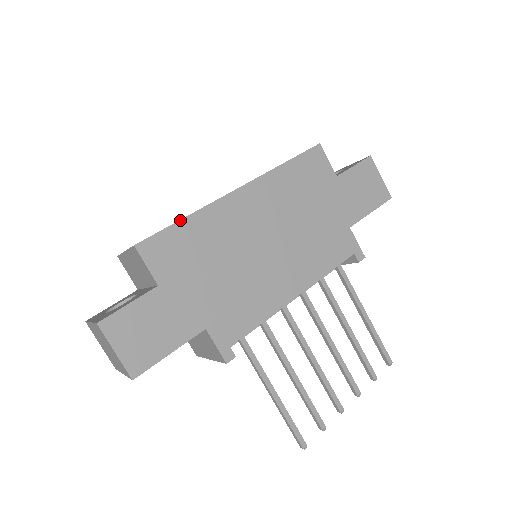
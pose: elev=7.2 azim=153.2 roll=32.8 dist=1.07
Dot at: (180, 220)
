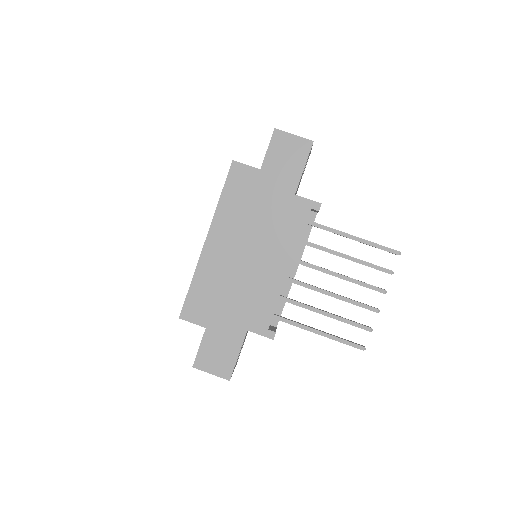
Dot at: (190, 286)
